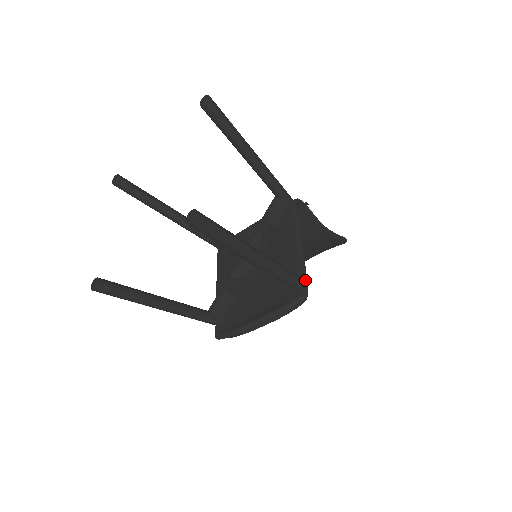
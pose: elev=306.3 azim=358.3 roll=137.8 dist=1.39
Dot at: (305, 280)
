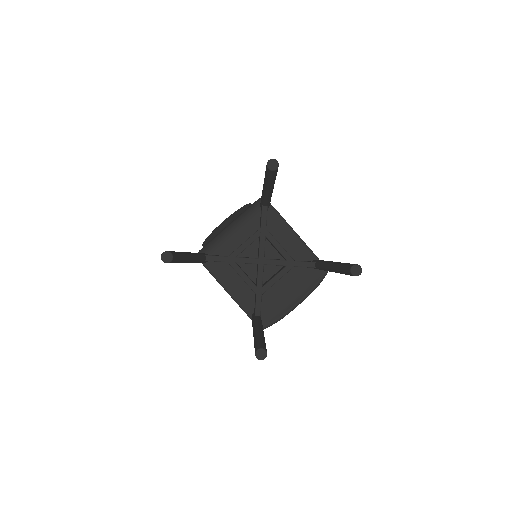
Dot at: (317, 259)
